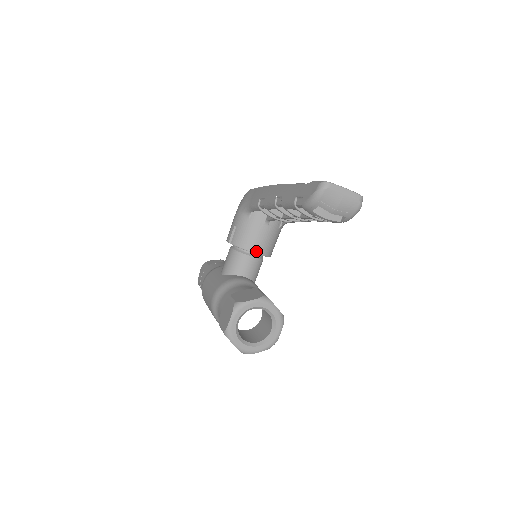
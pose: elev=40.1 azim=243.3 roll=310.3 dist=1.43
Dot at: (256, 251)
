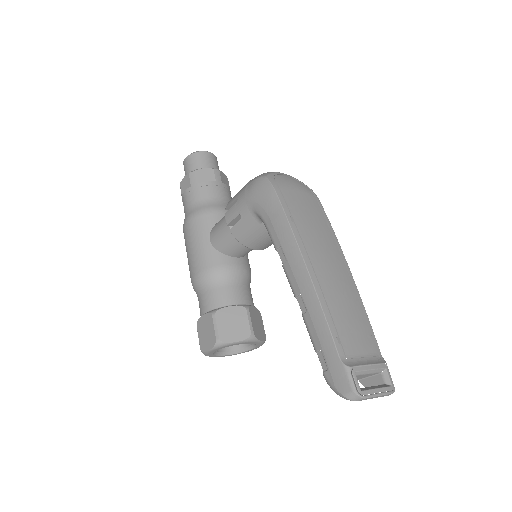
Dot at: (258, 249)
